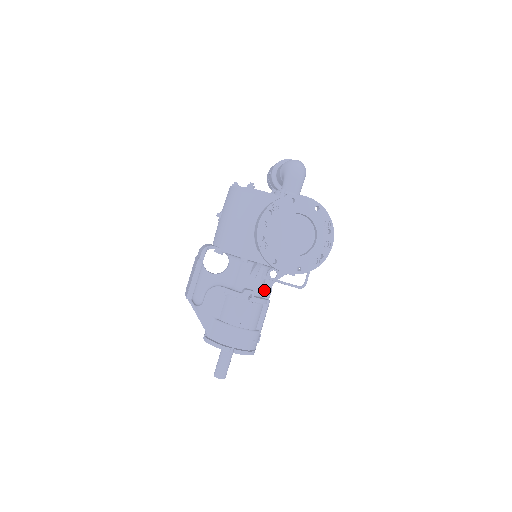
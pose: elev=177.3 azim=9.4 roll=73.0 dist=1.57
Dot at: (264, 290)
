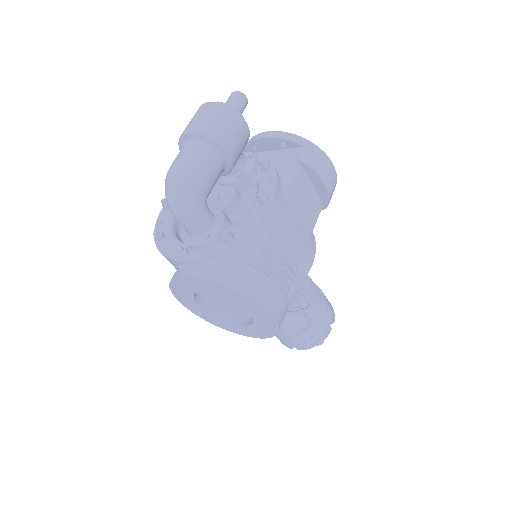
Dot at: occluded
